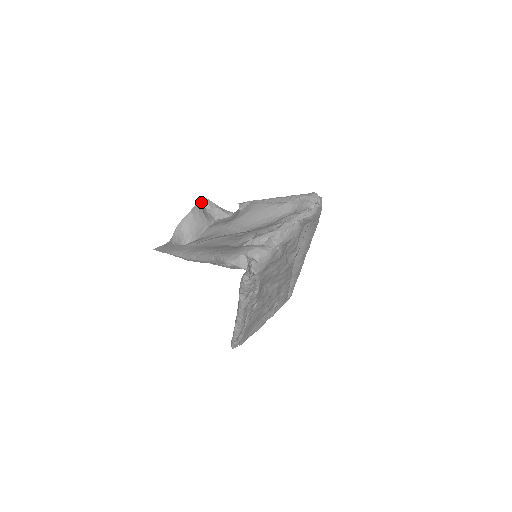
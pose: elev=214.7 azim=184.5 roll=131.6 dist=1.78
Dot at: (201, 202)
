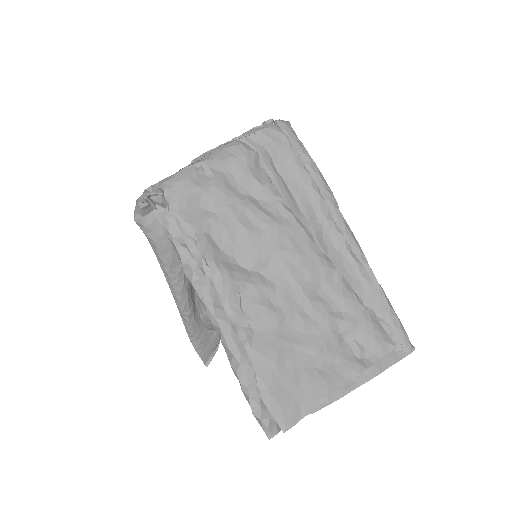
Dot at: occluded
